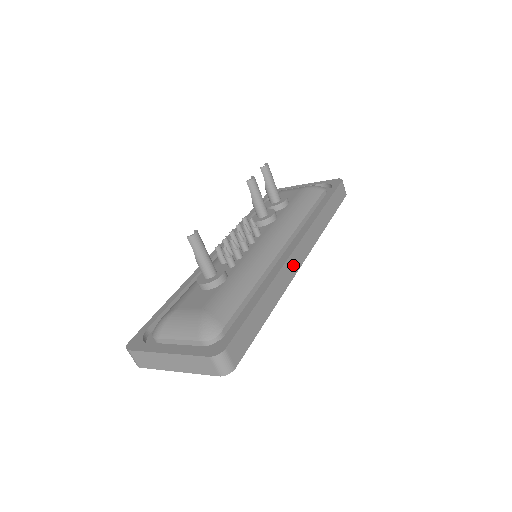
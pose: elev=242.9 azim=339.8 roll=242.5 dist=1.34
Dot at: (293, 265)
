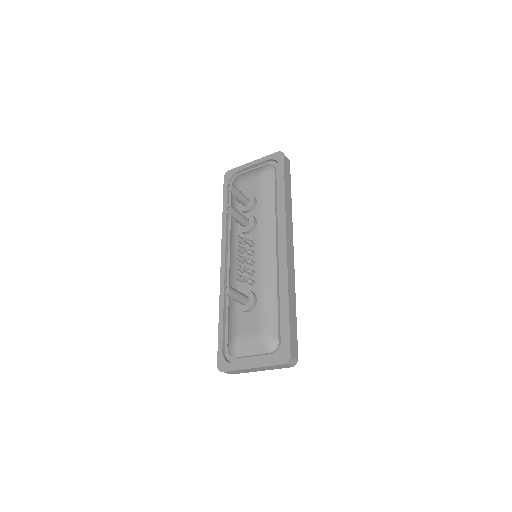
Dot at: (291, 261)
